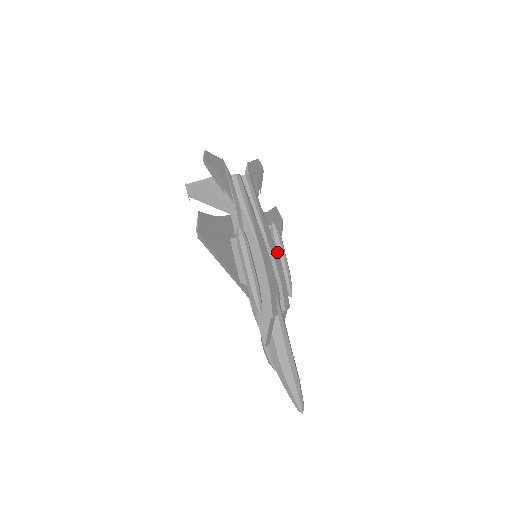
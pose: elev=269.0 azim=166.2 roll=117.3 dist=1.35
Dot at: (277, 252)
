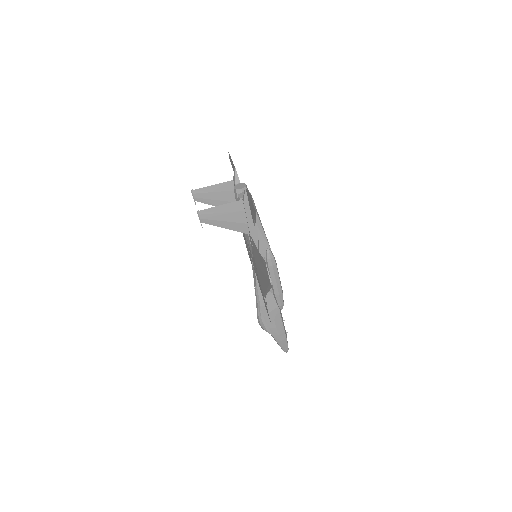
Dot at: occluded
